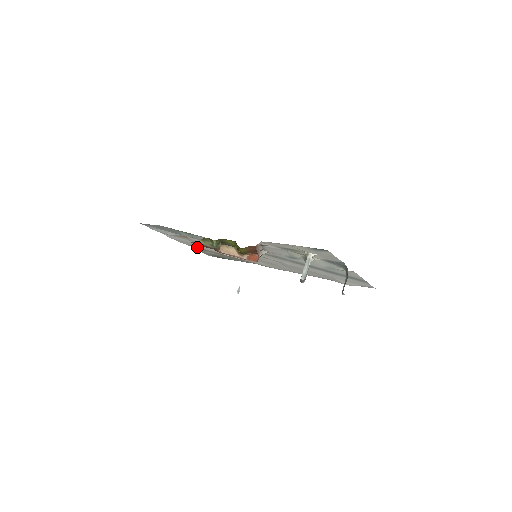
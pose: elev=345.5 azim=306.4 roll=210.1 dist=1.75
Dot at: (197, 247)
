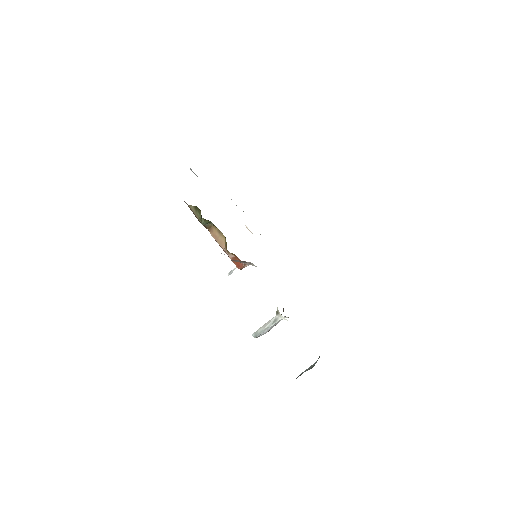
Dot at: occluded
